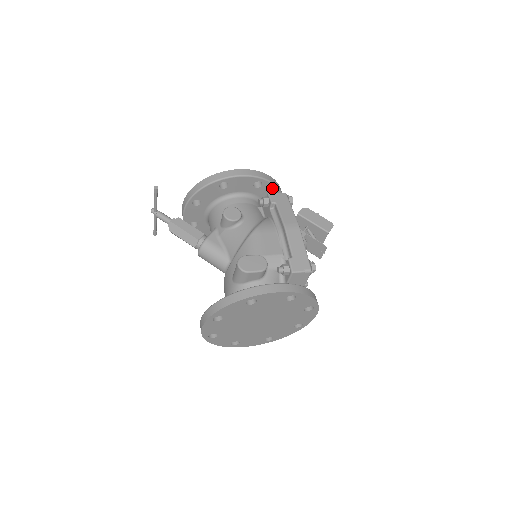
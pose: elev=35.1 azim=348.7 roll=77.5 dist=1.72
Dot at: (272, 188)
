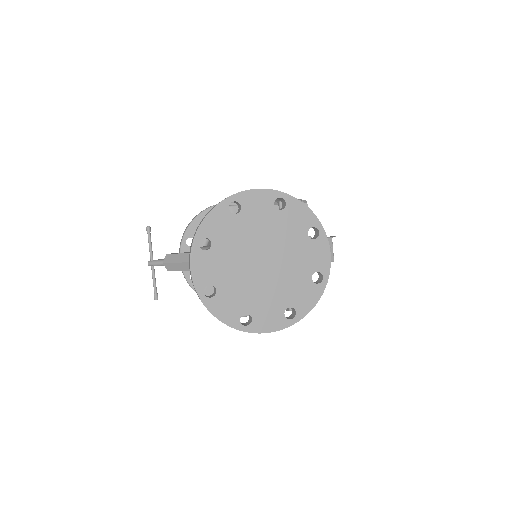
Dot at: occluded
